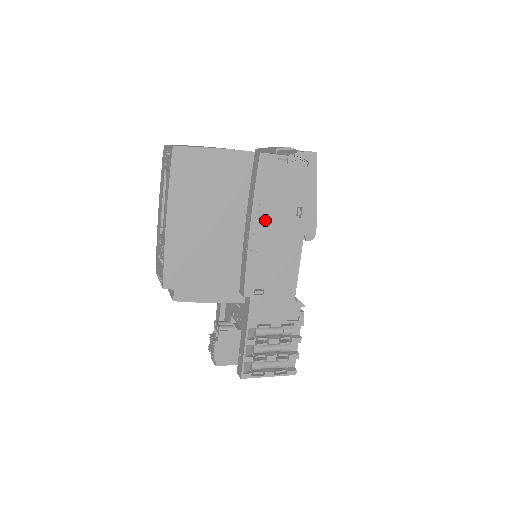
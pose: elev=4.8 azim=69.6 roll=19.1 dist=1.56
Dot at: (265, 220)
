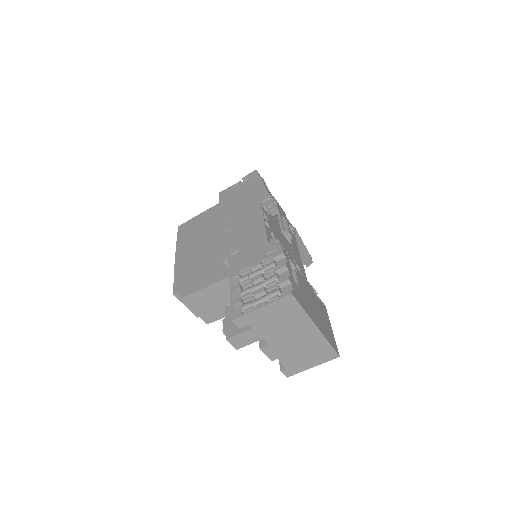
Dot at: (230, 215)
